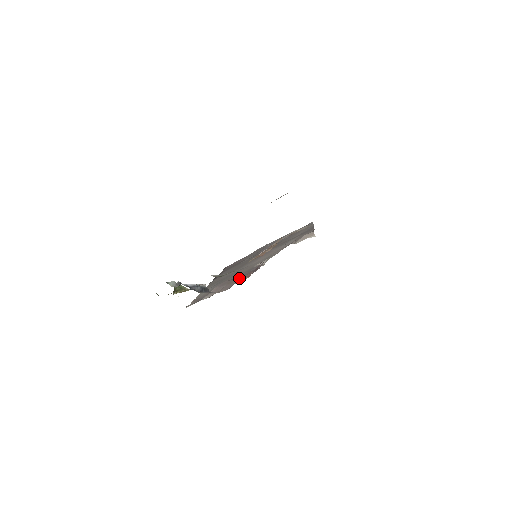
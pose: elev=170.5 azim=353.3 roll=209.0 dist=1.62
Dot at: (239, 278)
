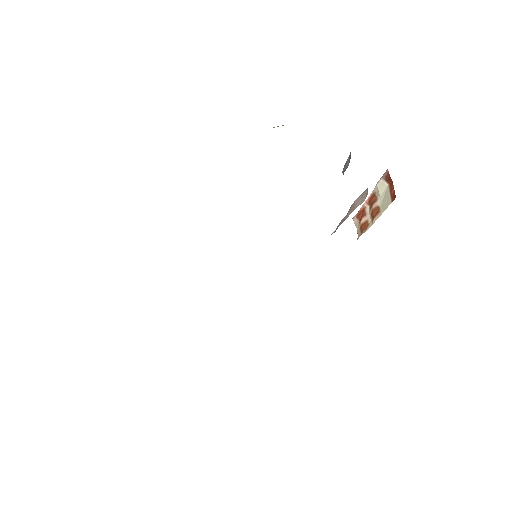
Dot at: occluded
